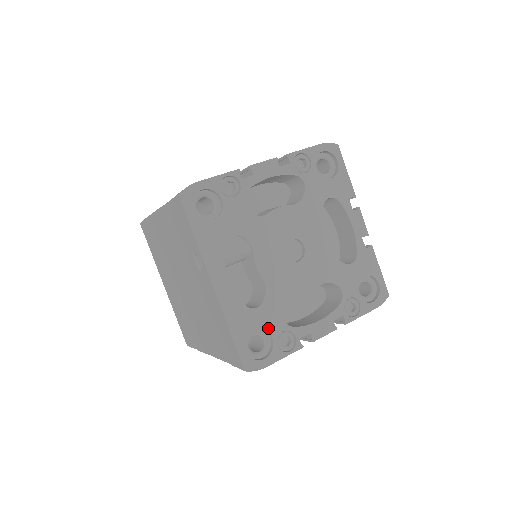
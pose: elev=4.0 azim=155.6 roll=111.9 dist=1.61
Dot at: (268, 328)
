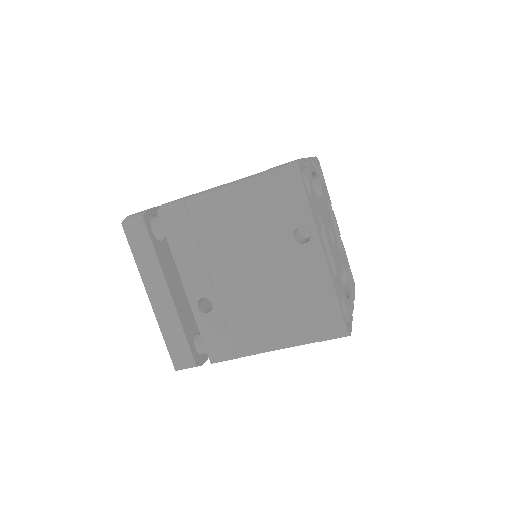
Dot at: (343, 298)
